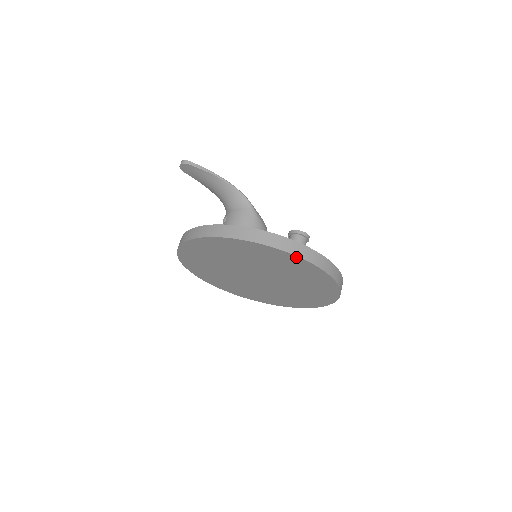
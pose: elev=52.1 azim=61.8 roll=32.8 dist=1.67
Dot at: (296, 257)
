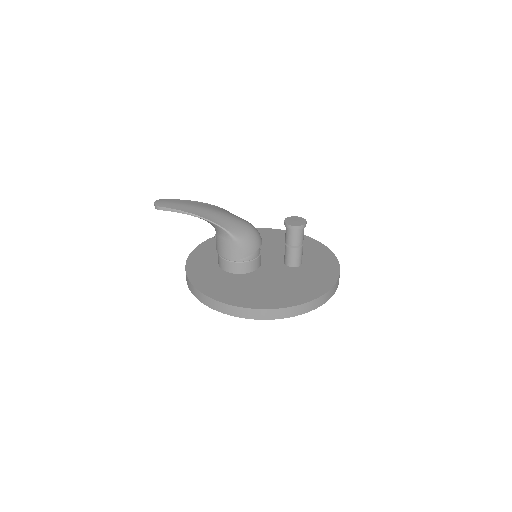
Dot at: (265, 318)
